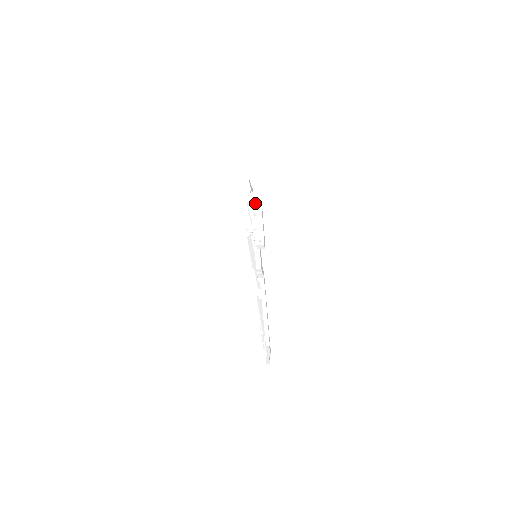
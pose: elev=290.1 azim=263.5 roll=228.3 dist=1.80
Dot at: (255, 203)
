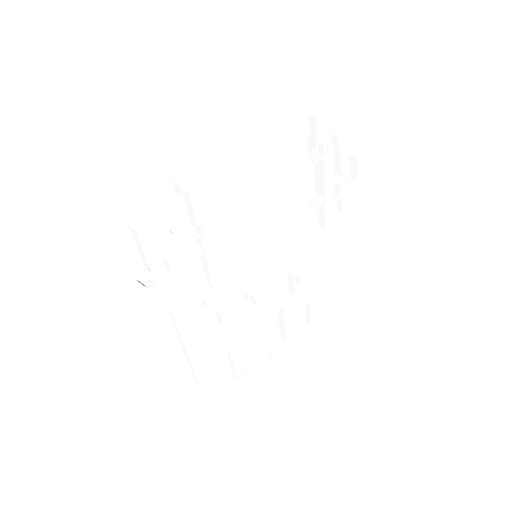
Dot at: occluded
